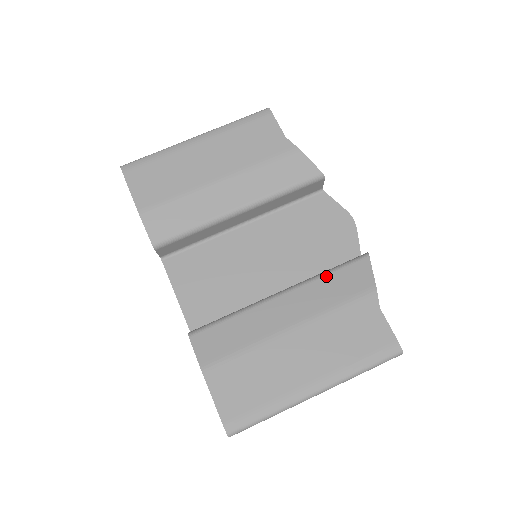
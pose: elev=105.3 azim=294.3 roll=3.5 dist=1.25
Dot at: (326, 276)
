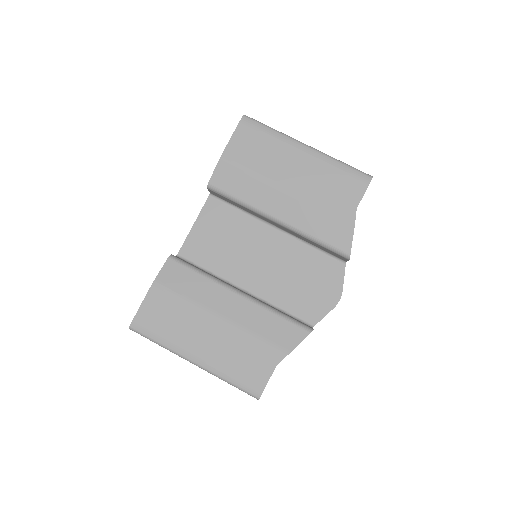
Dot at: (274, 314)
